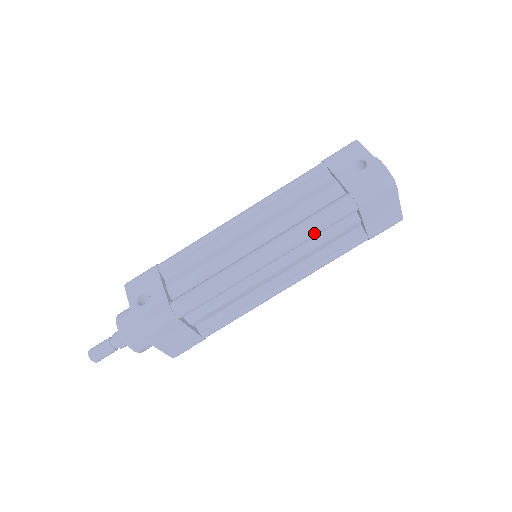
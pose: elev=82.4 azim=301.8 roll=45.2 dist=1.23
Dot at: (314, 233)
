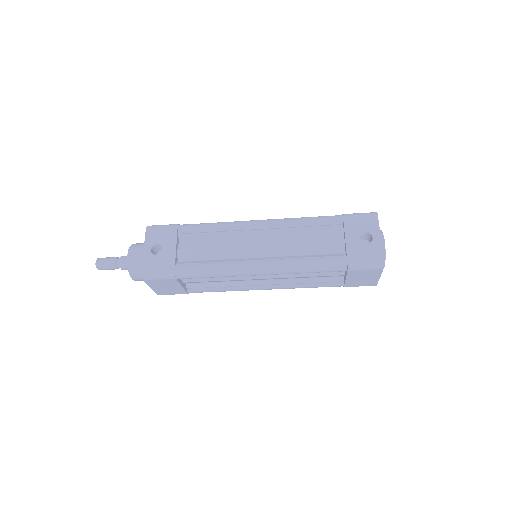
Dot at: (306, 272)
